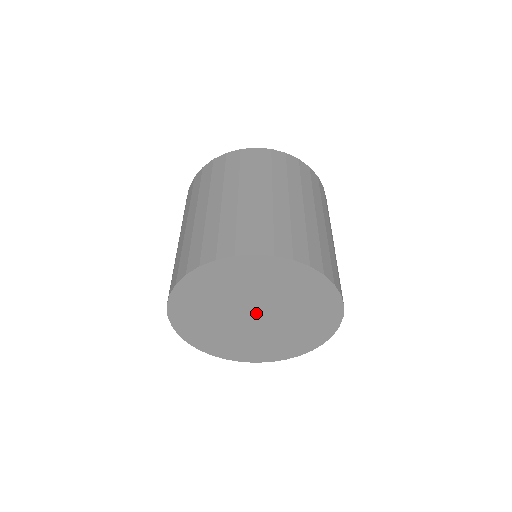
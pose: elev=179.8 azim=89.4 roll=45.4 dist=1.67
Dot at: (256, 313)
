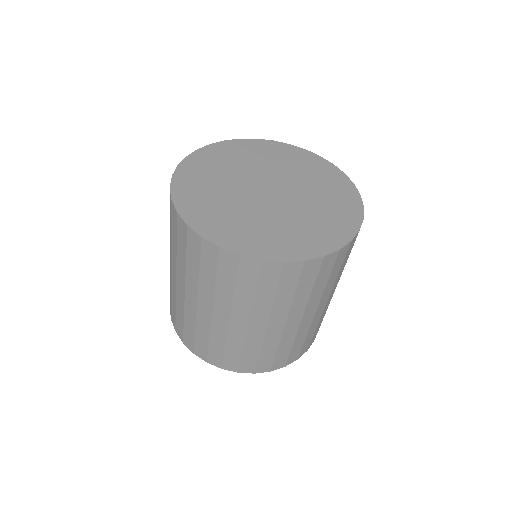
Dot at: occluded
